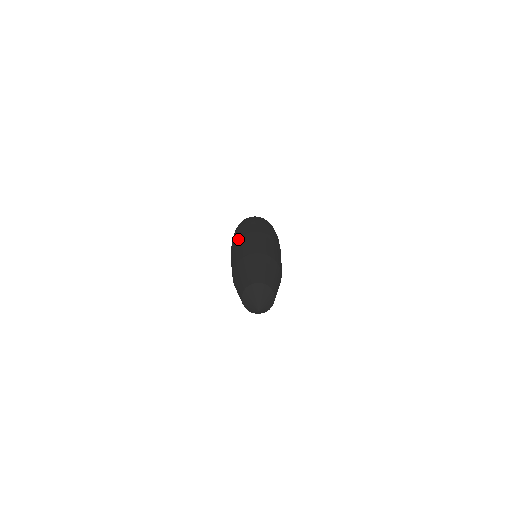
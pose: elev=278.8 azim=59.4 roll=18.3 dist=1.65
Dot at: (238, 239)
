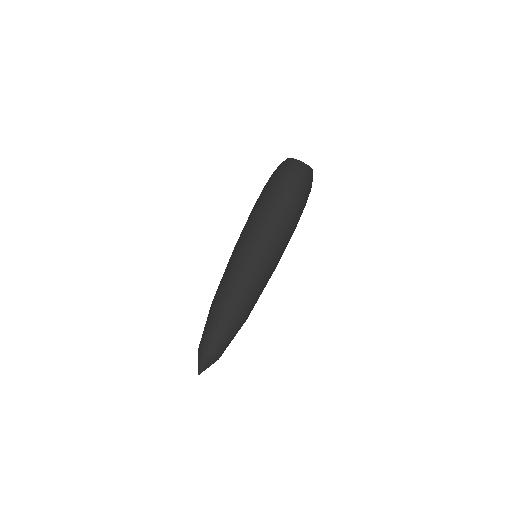
Dot at: (250, 256)
